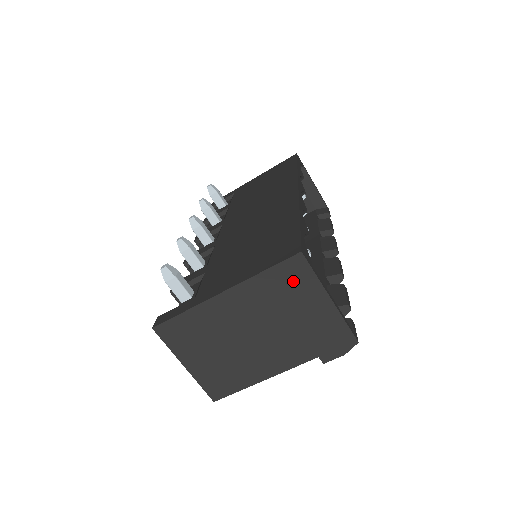
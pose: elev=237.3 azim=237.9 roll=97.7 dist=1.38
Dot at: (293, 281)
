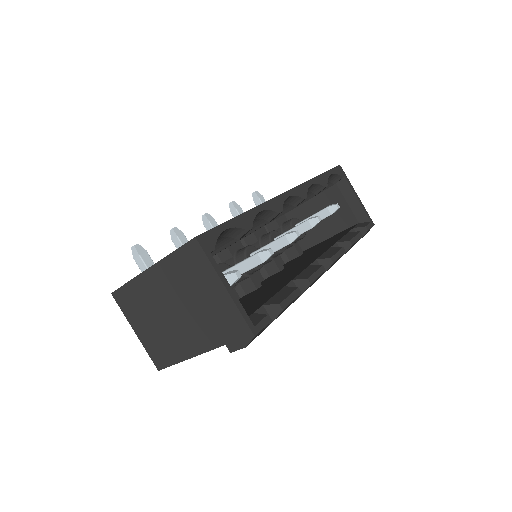
Dot at: (194, 265)
